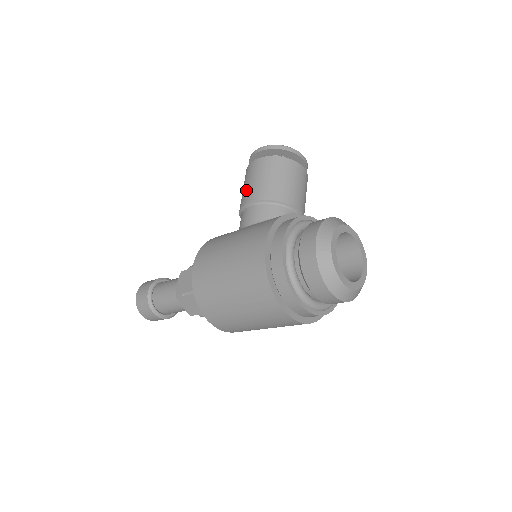
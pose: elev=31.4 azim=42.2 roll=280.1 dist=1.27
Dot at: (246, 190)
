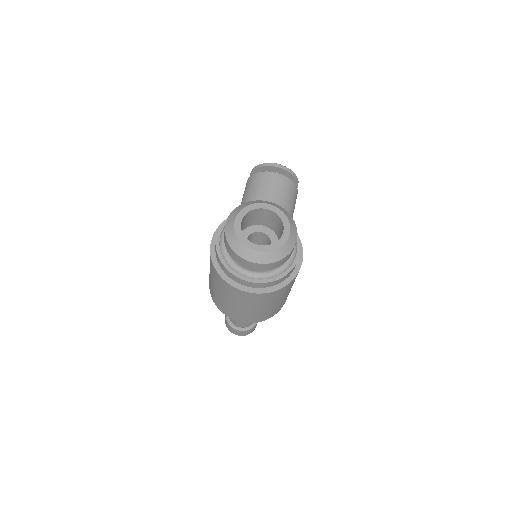
Dot at: occluded
